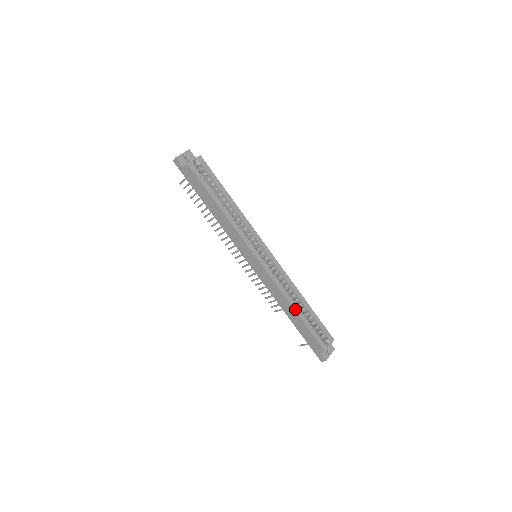
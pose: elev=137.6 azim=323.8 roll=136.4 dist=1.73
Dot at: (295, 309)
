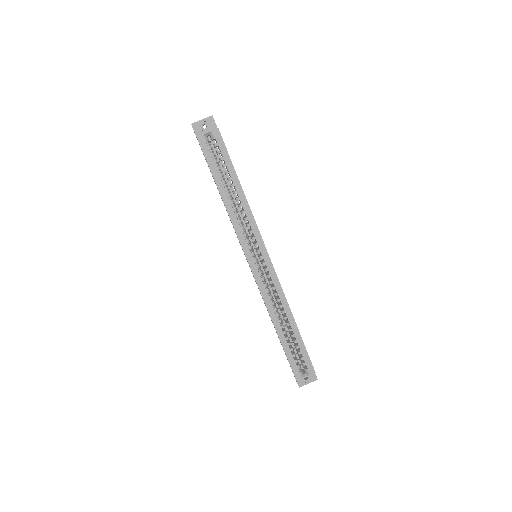
Dot at: (276, 328)
